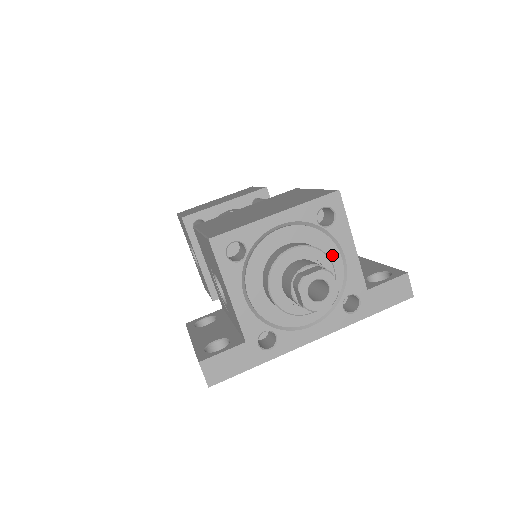
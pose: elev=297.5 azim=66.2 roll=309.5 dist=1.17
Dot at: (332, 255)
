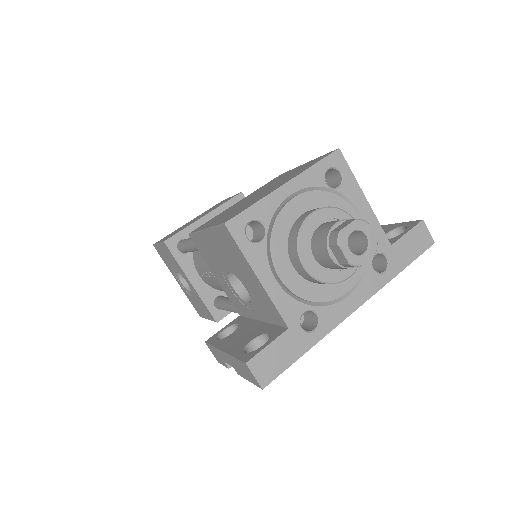
Dot at: occluded
